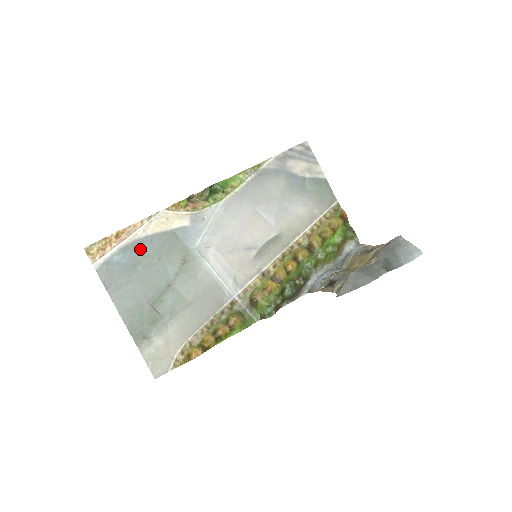
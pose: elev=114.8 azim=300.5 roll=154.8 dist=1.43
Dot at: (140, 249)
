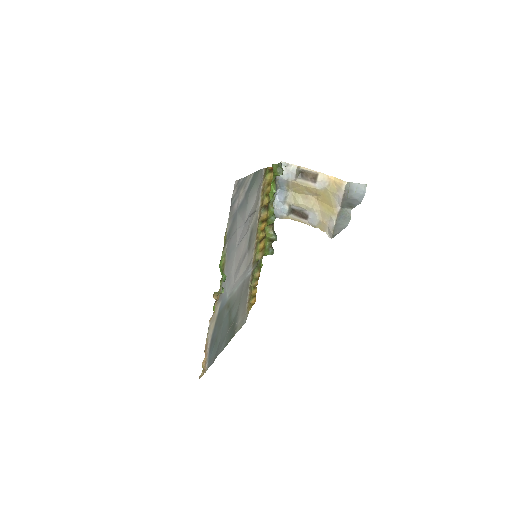
Dot at: (214, 339)
